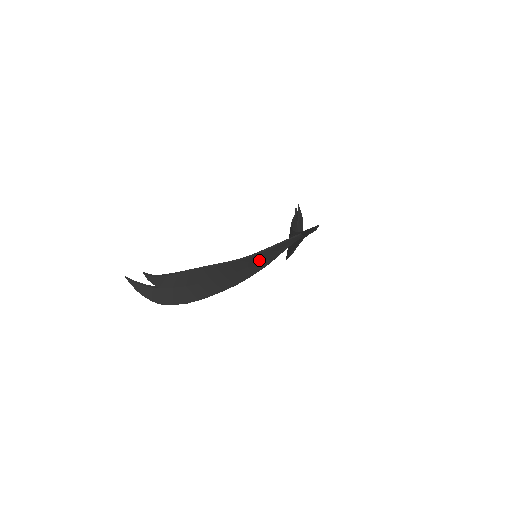
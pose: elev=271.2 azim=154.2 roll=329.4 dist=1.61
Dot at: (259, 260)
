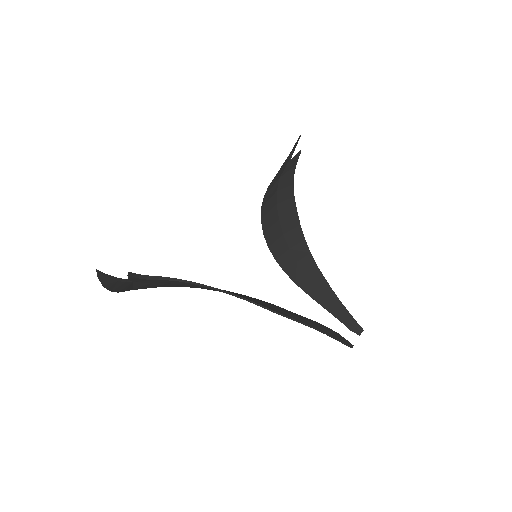
Dot at: occluded
